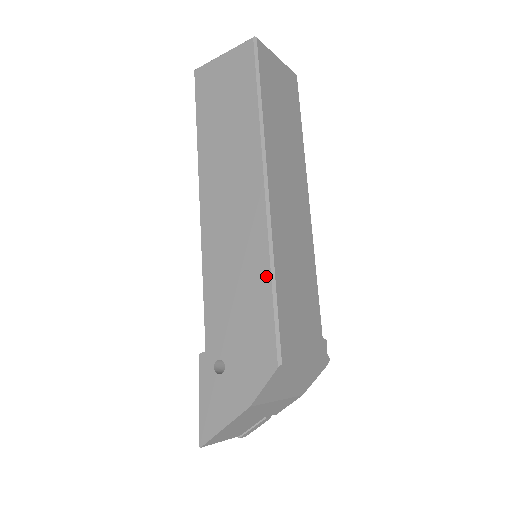
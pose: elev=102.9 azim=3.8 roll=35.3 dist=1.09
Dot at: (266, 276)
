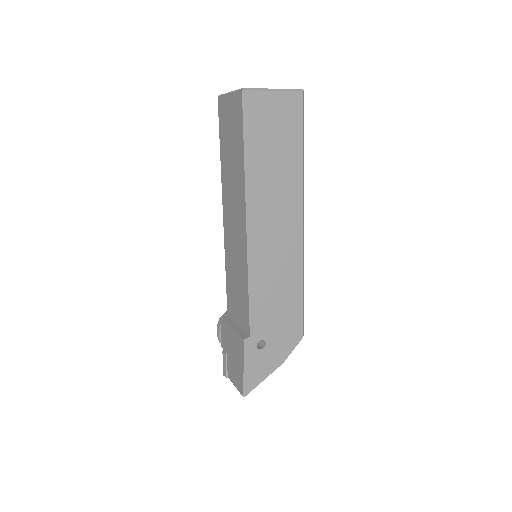
Dot at: (300, 284)
